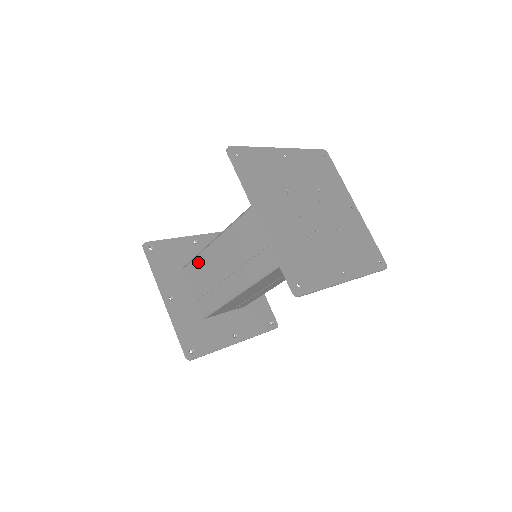
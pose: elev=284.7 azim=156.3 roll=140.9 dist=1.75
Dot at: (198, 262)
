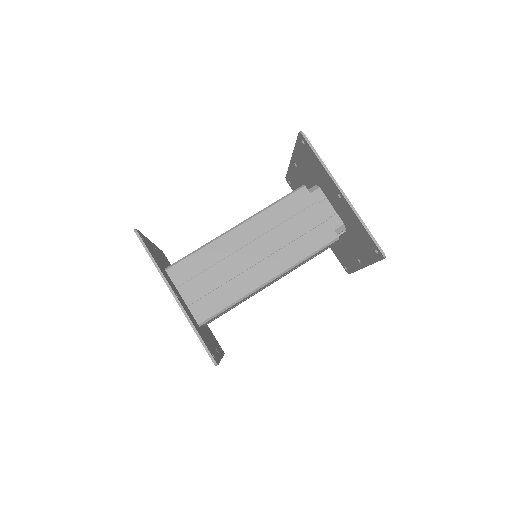
Dot at: (197, 259)
